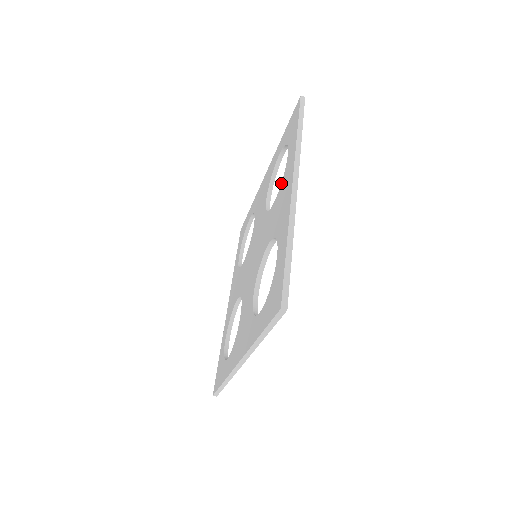
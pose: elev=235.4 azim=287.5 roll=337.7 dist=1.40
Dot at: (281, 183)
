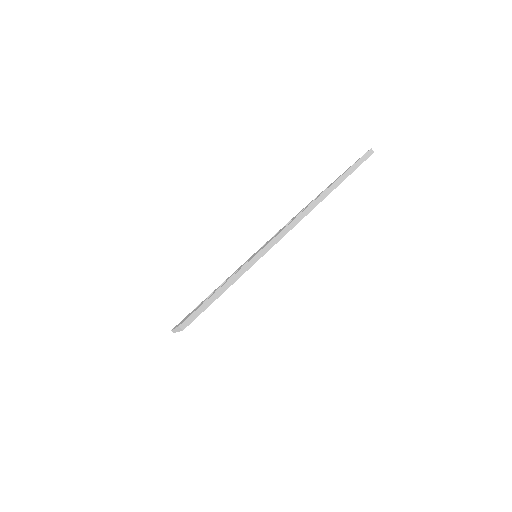
Dot at: occluded
